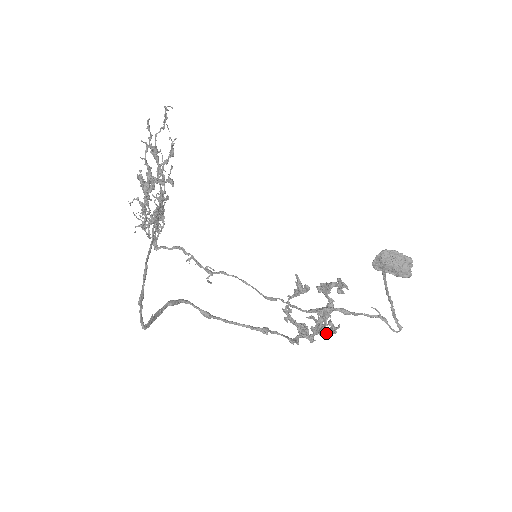
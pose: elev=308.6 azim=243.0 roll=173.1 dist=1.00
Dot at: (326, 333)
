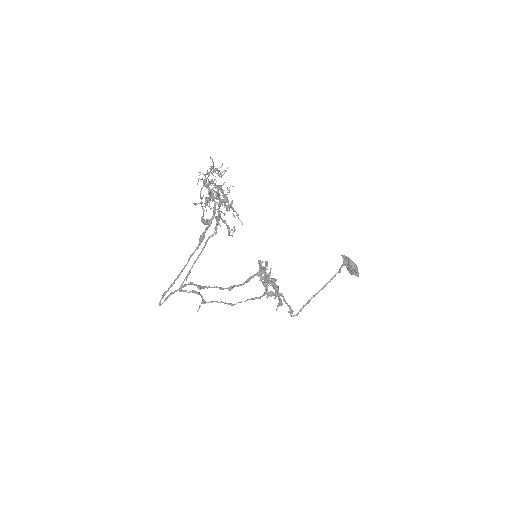
Dot at: (264, 293)
